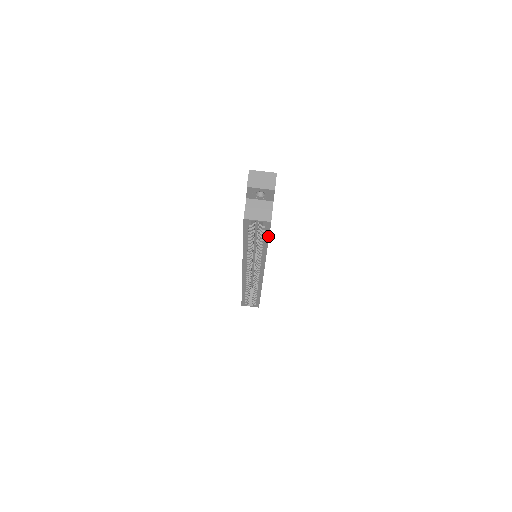
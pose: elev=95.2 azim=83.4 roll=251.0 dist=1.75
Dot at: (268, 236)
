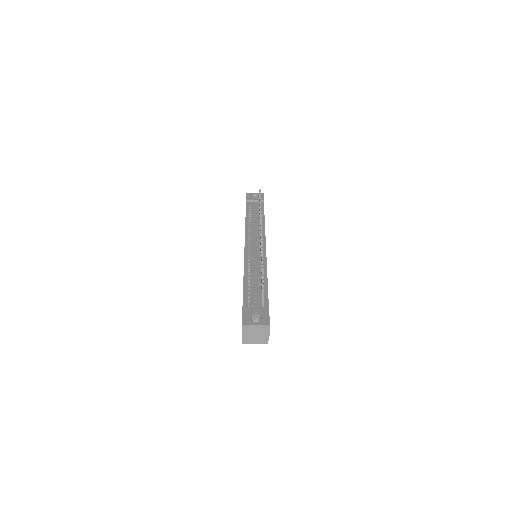
Dot at: occluded
